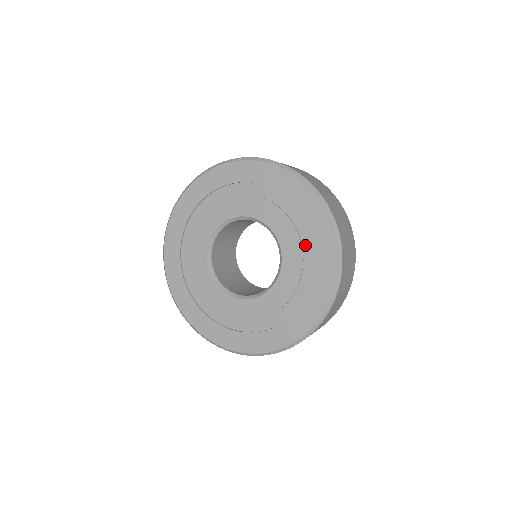
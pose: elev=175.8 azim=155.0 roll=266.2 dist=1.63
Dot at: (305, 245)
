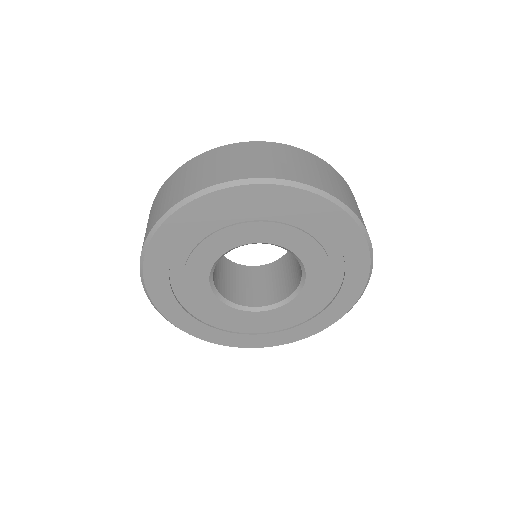
Dot at: (315, 307)
